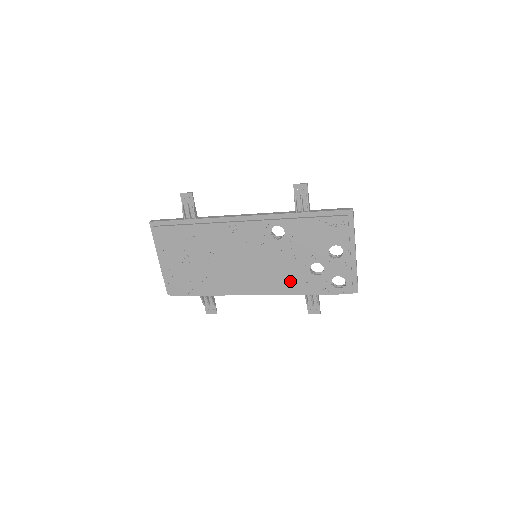
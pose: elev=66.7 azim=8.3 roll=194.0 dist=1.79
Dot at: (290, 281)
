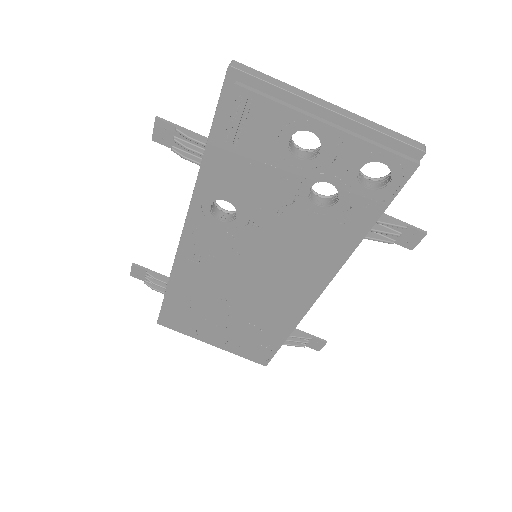
Dot at: (323, 243)
